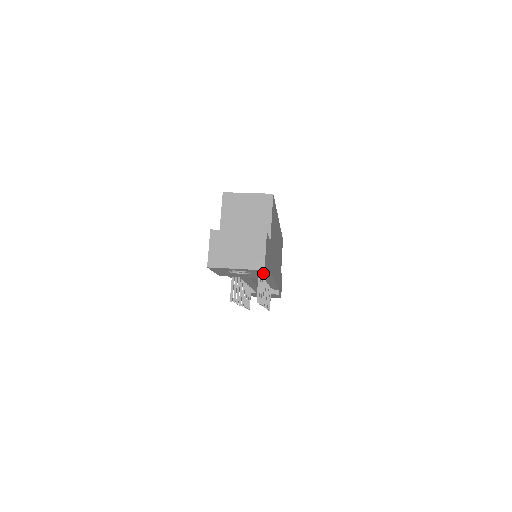
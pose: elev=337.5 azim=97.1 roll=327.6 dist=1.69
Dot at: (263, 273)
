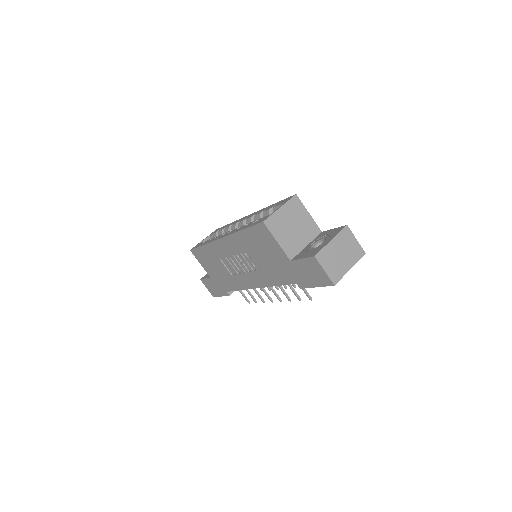
Dot at: occluded
